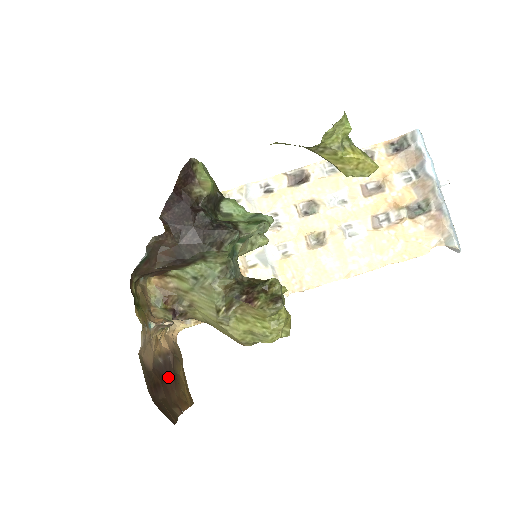
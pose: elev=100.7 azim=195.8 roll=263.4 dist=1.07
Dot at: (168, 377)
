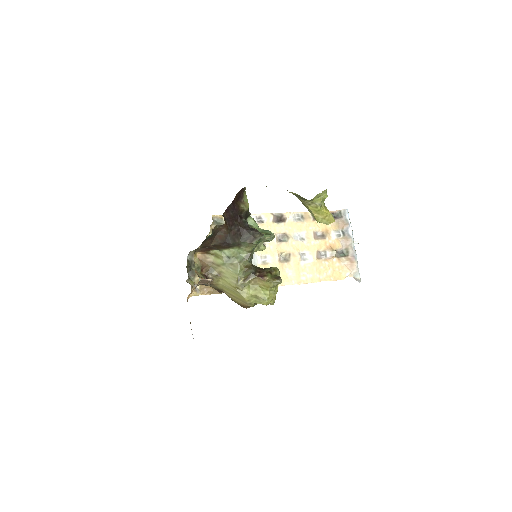
Dot at: occluded
